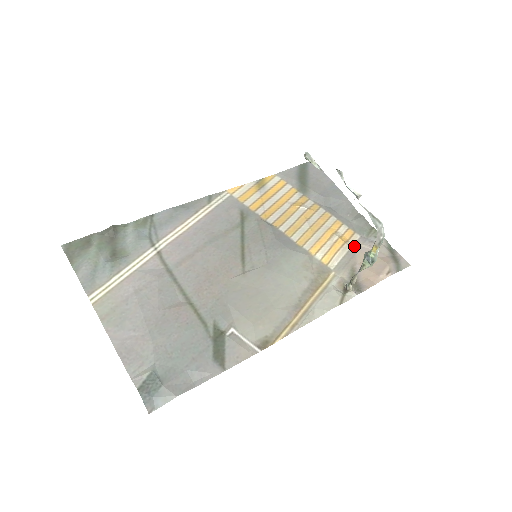
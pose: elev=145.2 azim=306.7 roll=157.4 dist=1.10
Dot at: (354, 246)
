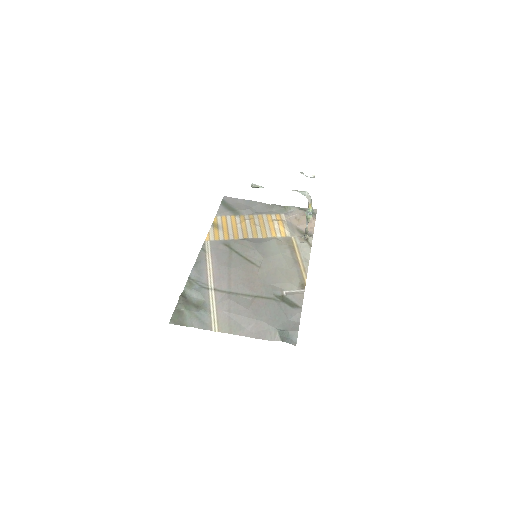
Dot at: (287, 220)
